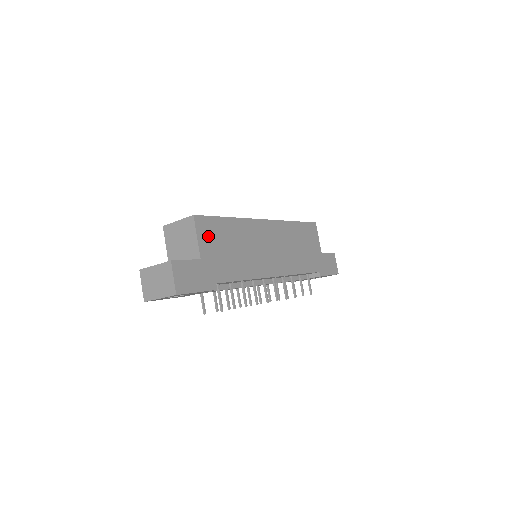
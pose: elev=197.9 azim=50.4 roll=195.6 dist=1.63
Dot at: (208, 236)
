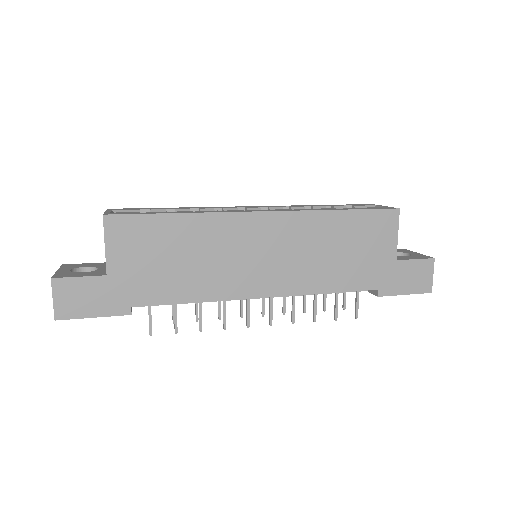
Dot at: (127, 243)
